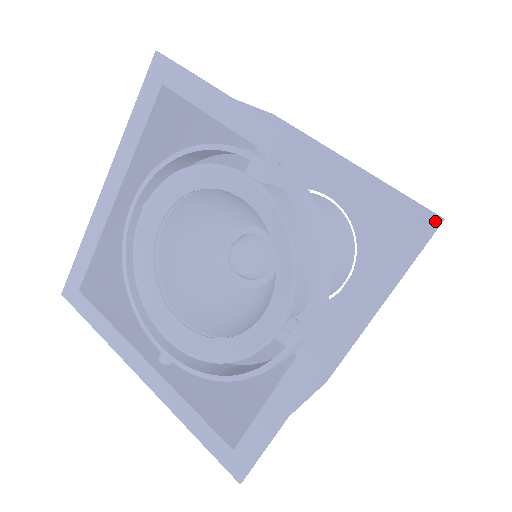
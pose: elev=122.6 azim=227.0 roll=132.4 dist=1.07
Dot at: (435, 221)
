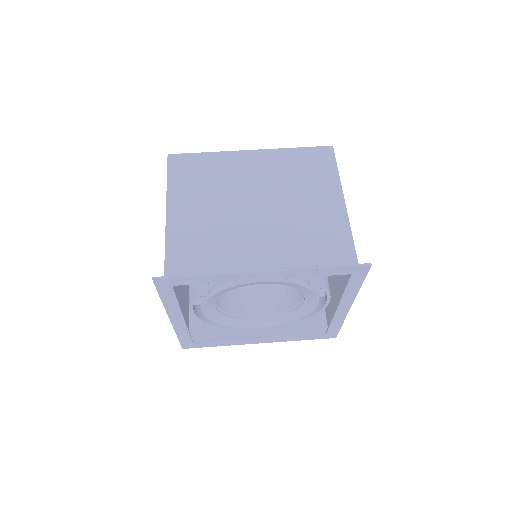
Dot at: (339, 177)
